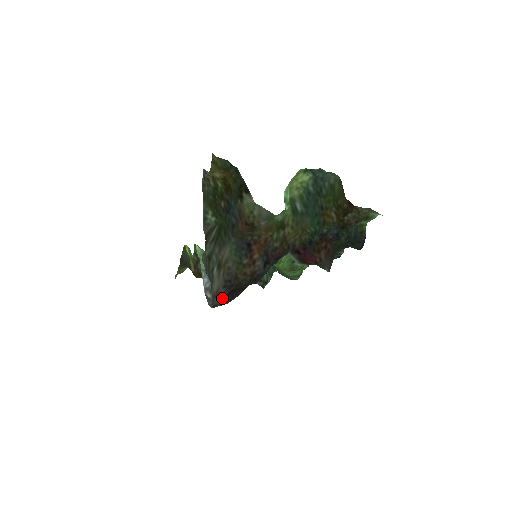
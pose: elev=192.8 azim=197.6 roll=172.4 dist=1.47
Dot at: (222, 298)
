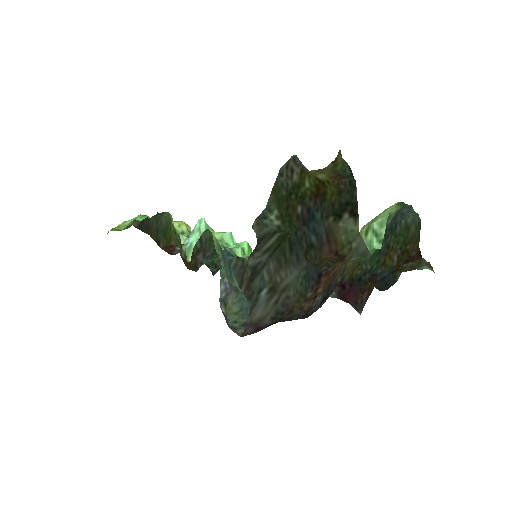
Dot at: (259, 329)
